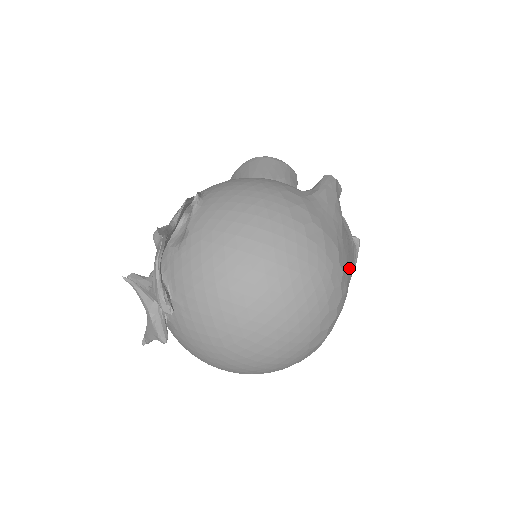
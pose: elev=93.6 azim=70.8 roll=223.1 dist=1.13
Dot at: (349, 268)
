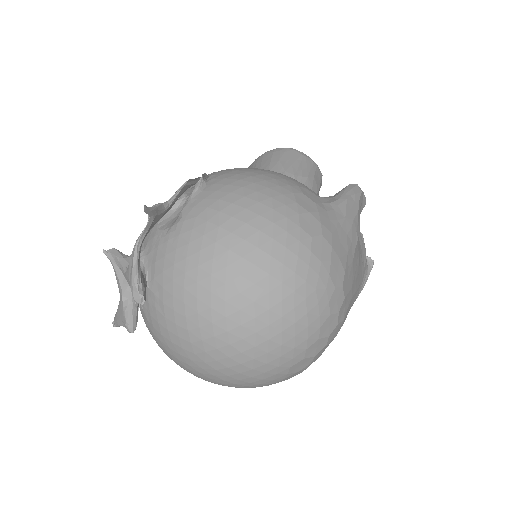
Dot at: (354, 293)
